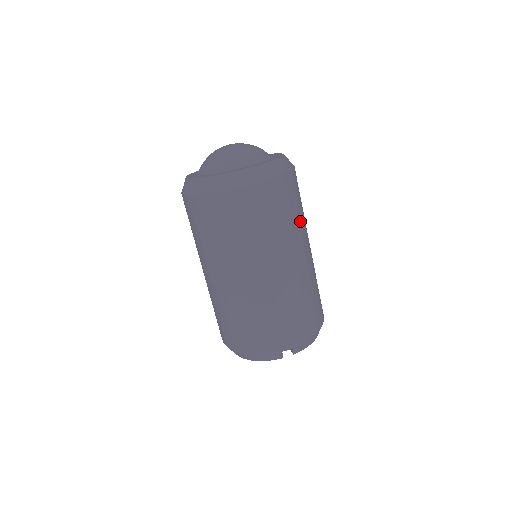
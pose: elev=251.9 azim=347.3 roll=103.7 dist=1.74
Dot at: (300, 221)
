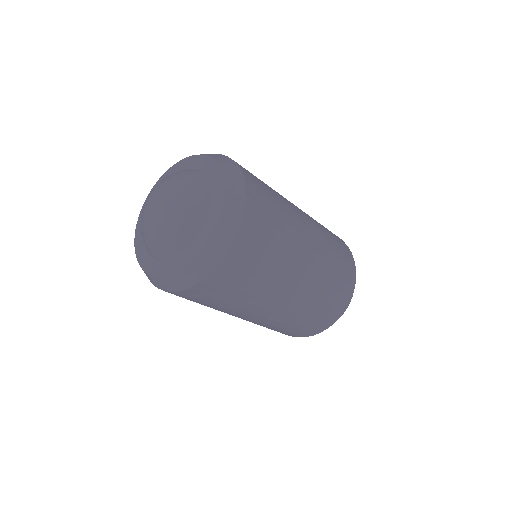
Dot at: (277, 194)
